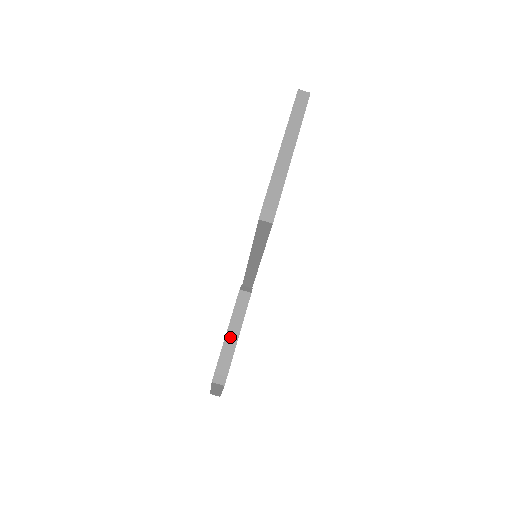
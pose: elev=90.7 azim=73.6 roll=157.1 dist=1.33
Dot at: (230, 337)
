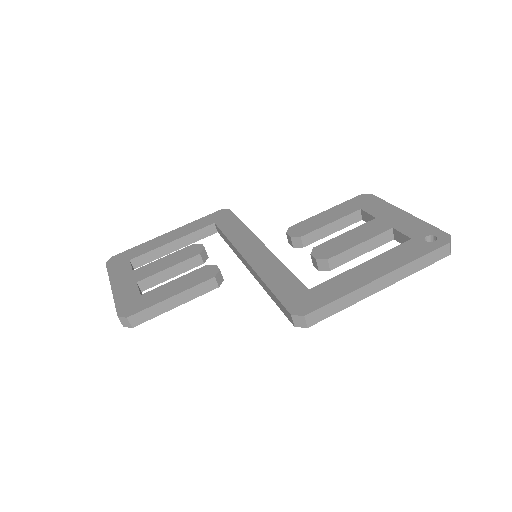
Dot at: (167, 304)
